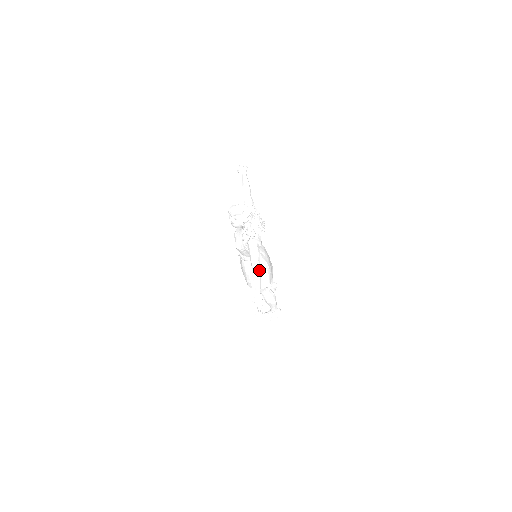
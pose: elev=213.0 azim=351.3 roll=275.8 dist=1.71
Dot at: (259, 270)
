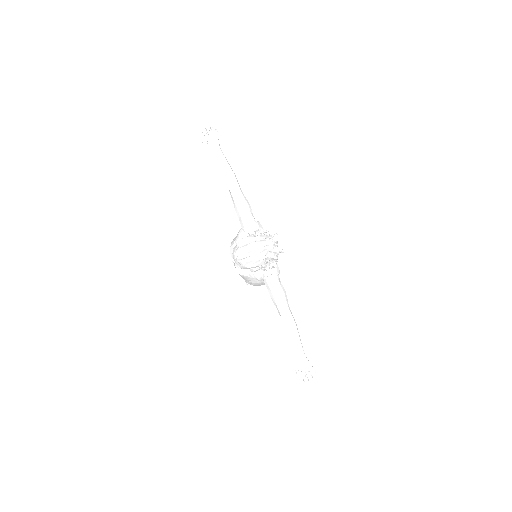
Dot at: (294, 322)
